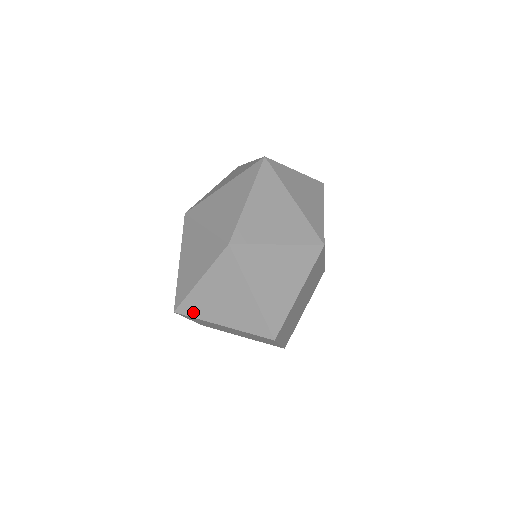
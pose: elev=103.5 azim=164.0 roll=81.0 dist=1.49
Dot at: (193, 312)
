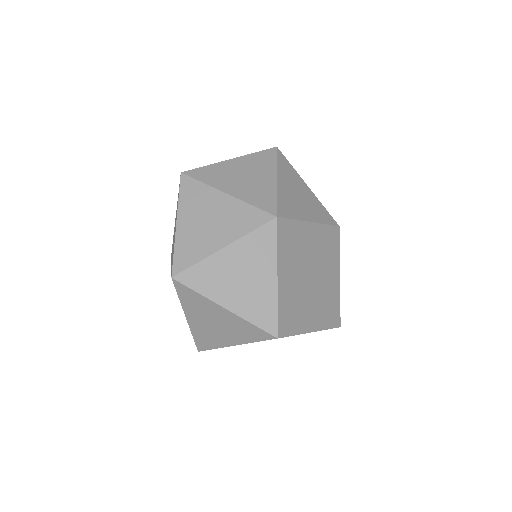
Dot at: (208, 345)
